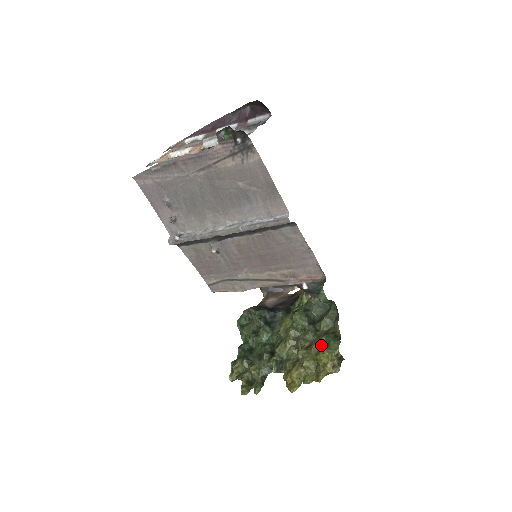
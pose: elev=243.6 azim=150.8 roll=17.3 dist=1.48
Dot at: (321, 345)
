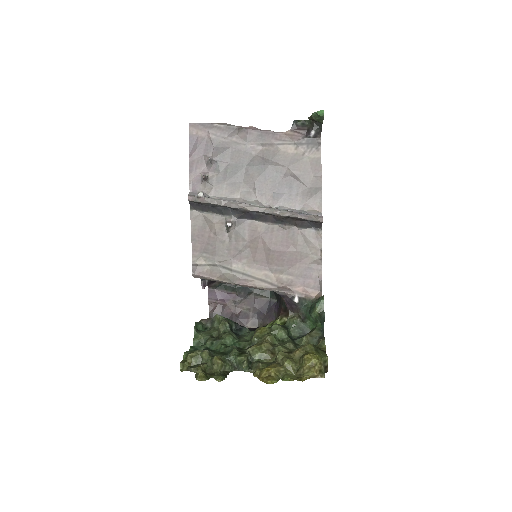
Dot at: (310, 348)
